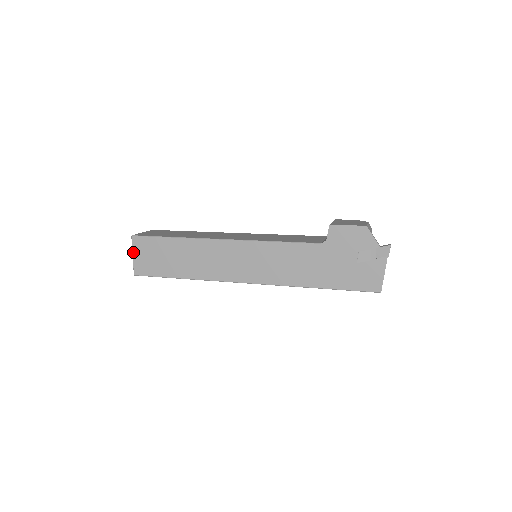
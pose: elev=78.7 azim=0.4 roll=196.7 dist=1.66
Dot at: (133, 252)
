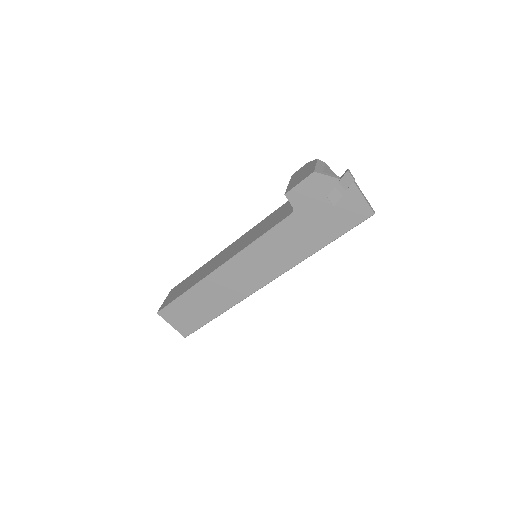
Dot at: (169, 323)
